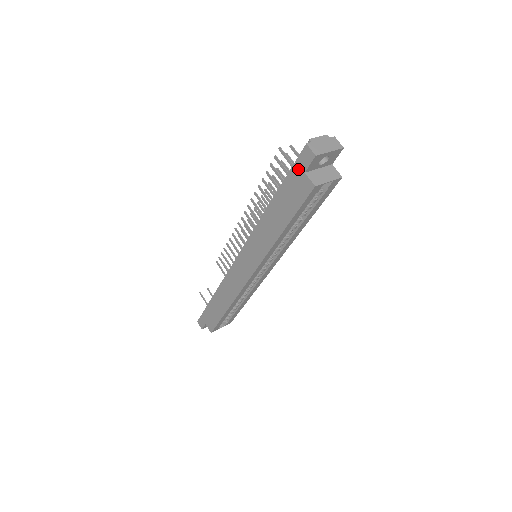
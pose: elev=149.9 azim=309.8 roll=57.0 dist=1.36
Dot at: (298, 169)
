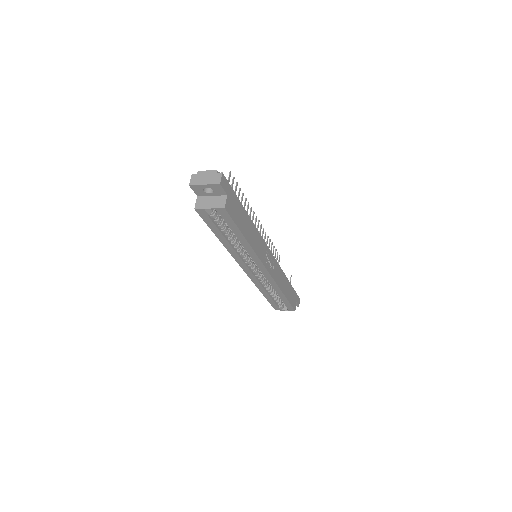
Dot at: occluded
